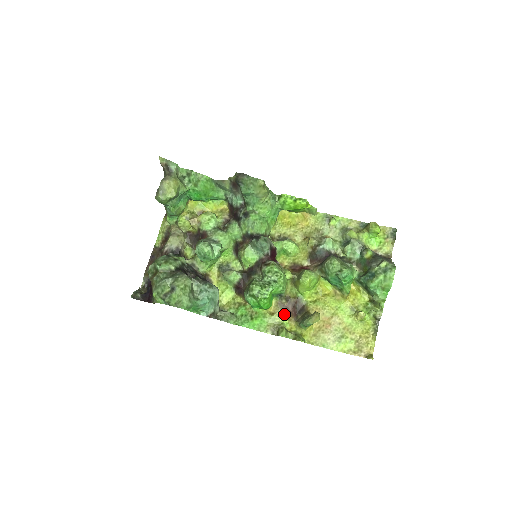
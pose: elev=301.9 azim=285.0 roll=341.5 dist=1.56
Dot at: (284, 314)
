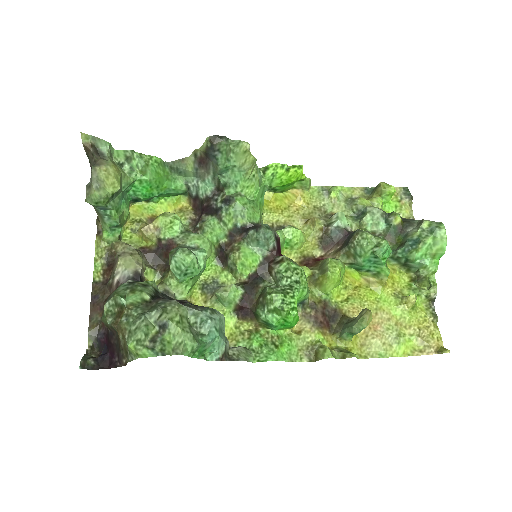
Dot at: (315, 328)
